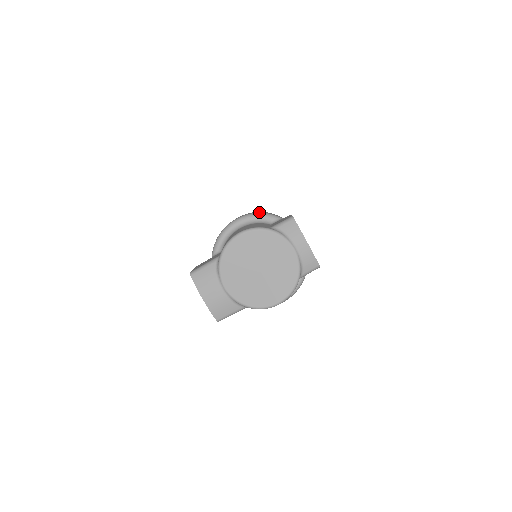
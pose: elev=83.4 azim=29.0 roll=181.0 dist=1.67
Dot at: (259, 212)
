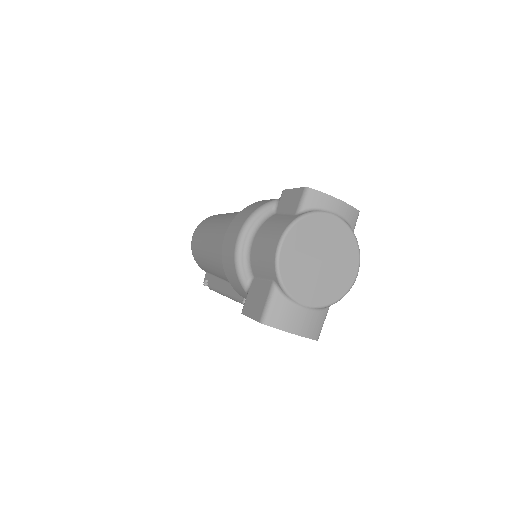
Dot at: (251, 212)
